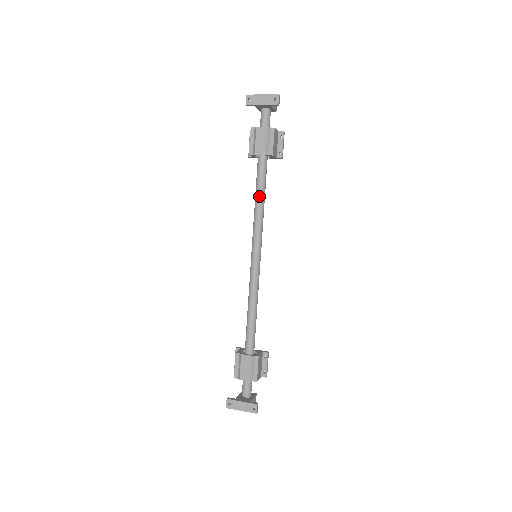
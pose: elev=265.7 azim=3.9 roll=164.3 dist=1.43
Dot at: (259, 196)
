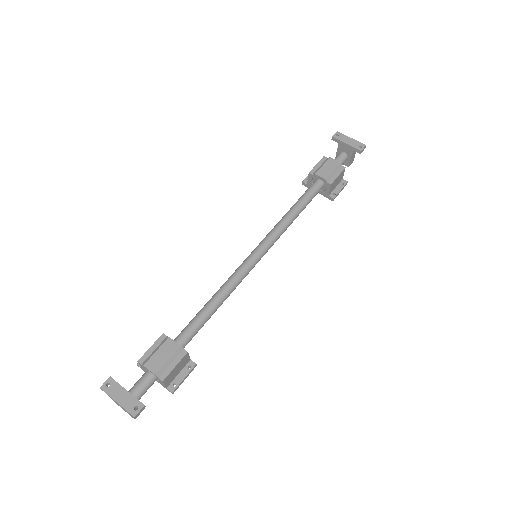
Dot at: (296, 208)
